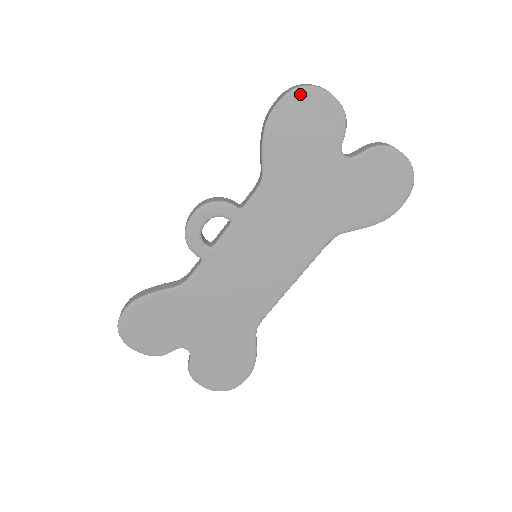
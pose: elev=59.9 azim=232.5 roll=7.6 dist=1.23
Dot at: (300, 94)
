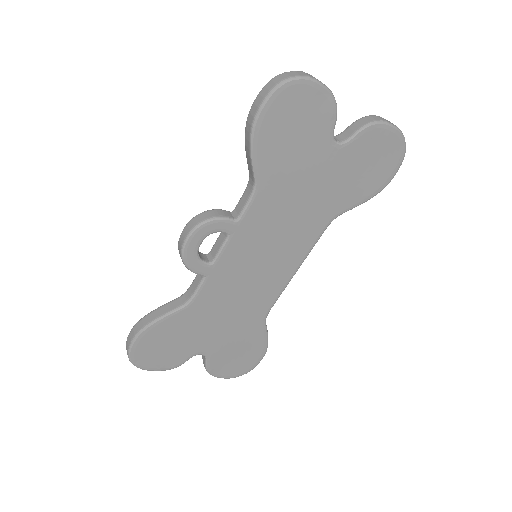
Dot at: (286, 89)
